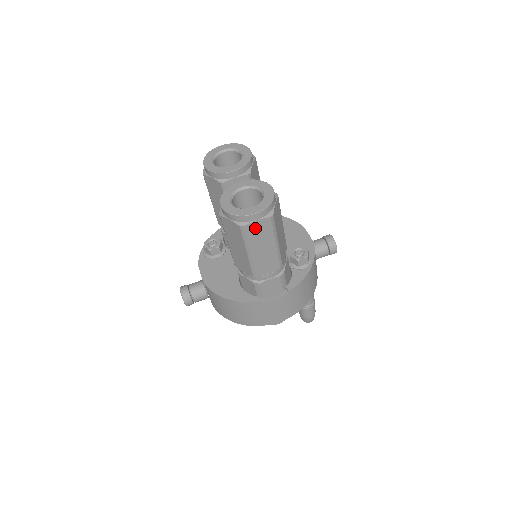
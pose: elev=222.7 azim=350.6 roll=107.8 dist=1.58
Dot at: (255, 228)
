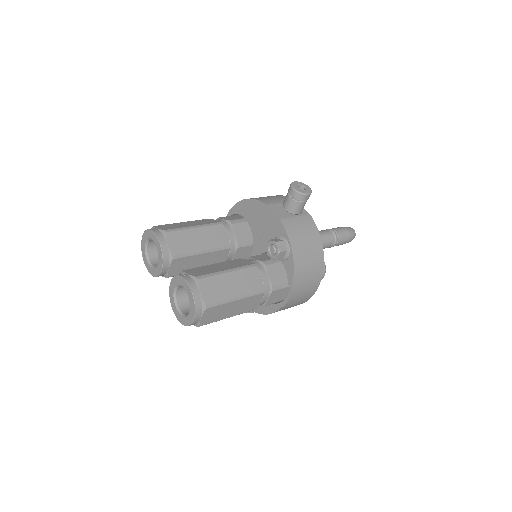
Dot at: (208, 318)
